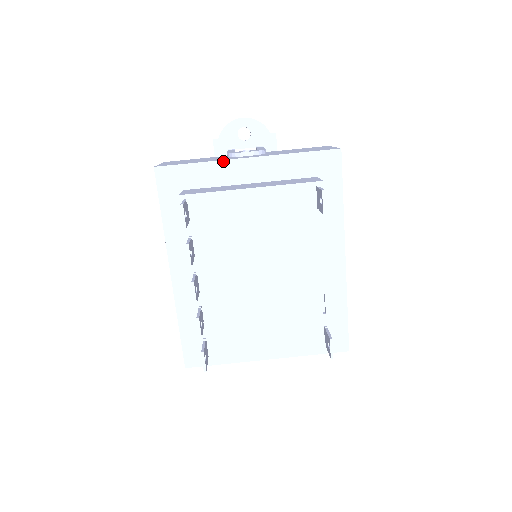
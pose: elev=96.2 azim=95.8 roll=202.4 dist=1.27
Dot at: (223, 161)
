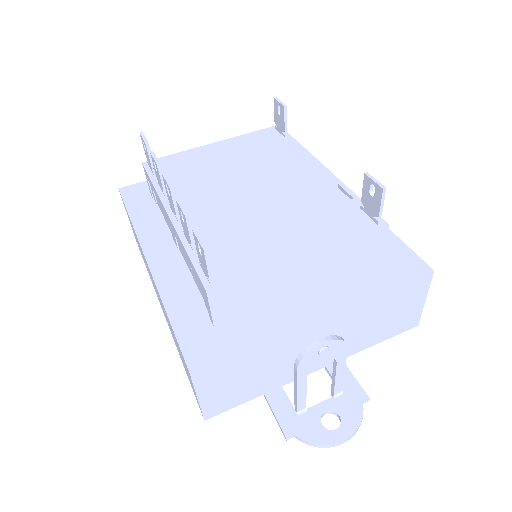
Dot at: occluded
